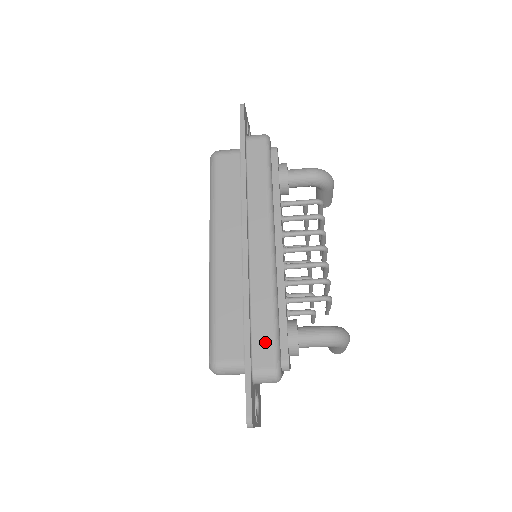
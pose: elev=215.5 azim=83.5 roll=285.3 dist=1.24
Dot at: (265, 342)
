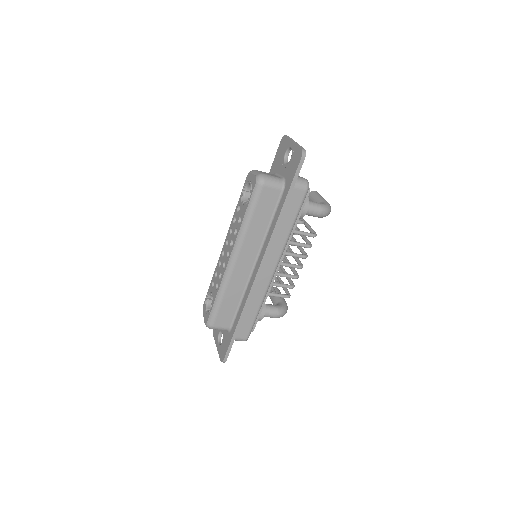
Dot at: (247, 326)
